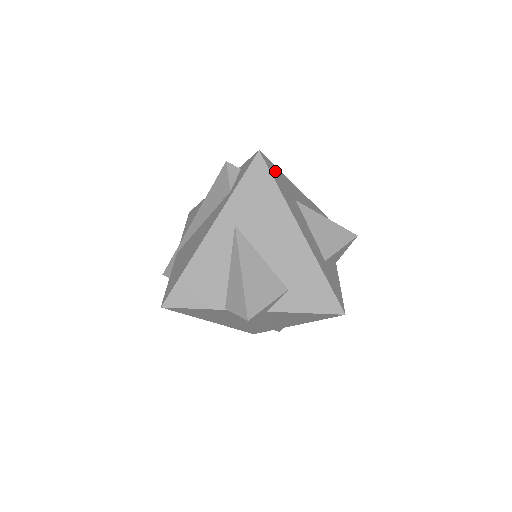
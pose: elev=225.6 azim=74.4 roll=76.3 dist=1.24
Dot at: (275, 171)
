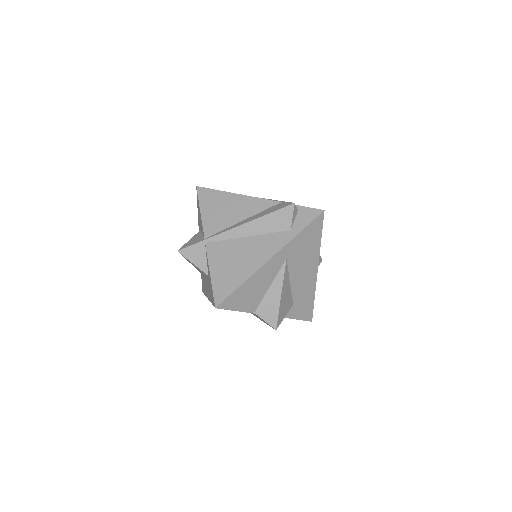
Dot at: occluded
